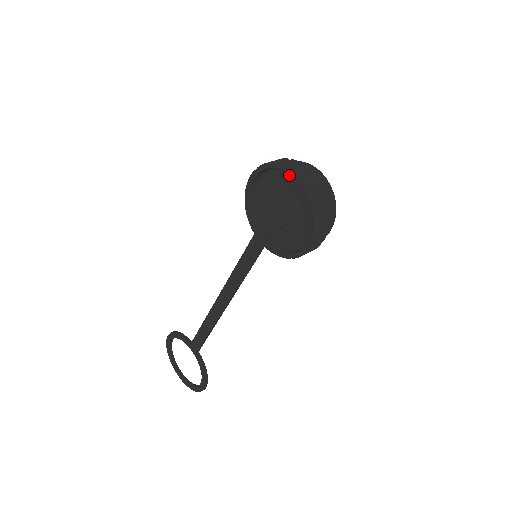
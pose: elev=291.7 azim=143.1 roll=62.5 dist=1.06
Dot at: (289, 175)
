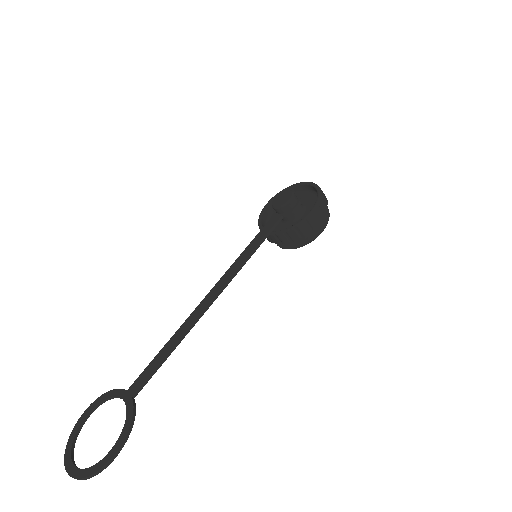
Dot at: occluded
